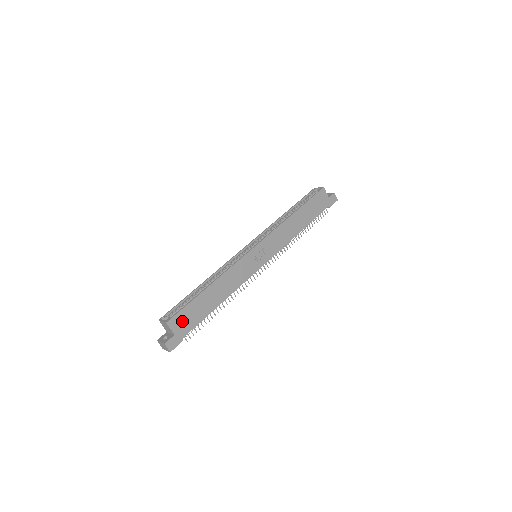
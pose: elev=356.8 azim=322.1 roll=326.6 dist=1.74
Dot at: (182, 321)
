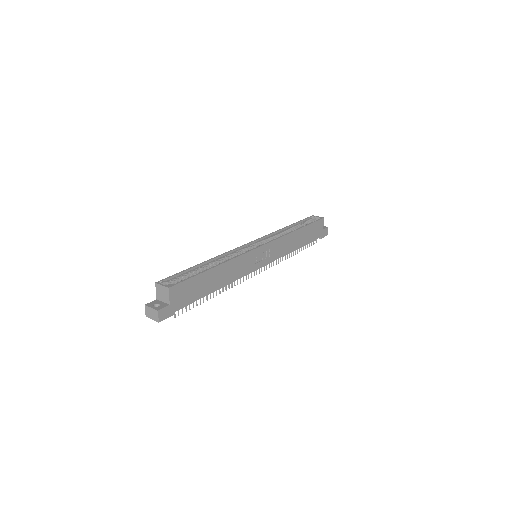
Dot at: (181, 293)
